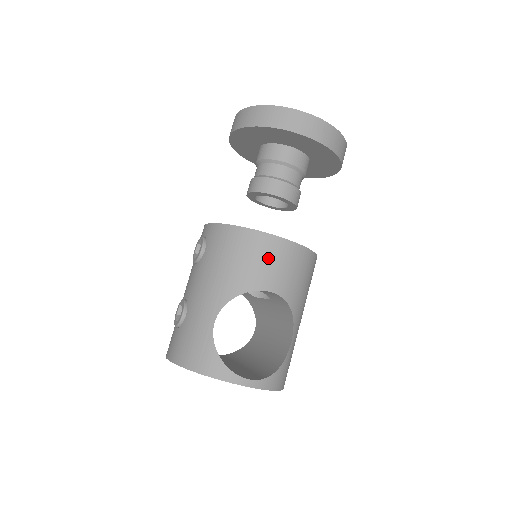
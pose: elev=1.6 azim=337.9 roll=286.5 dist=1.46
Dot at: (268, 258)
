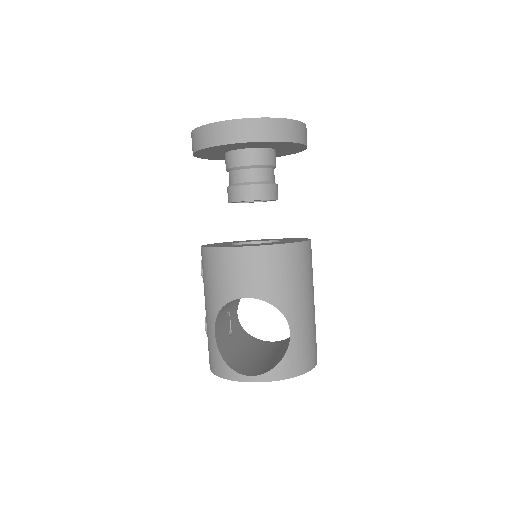
Dot at: (233, 269)
